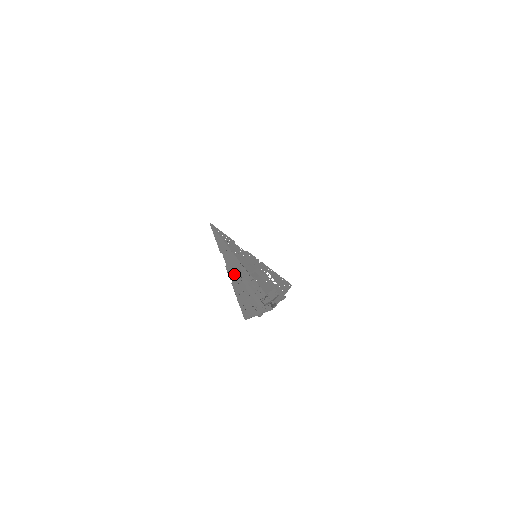
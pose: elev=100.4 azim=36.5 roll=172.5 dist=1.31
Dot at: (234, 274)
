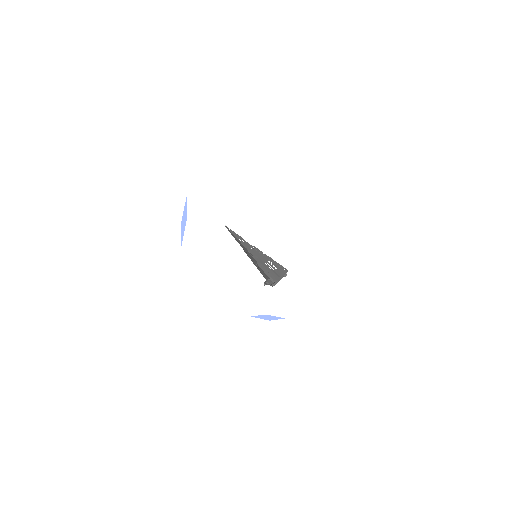
Dot at: (250, 258)
